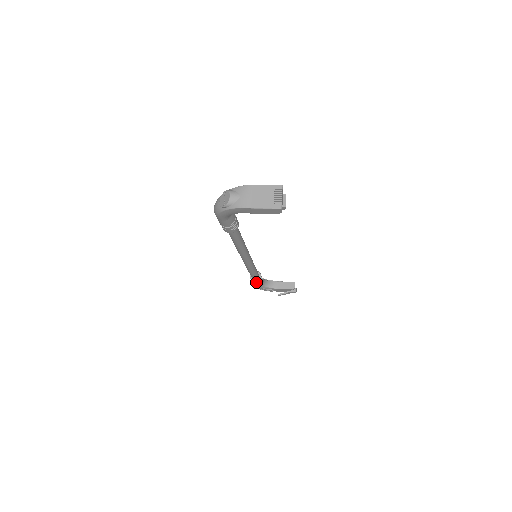
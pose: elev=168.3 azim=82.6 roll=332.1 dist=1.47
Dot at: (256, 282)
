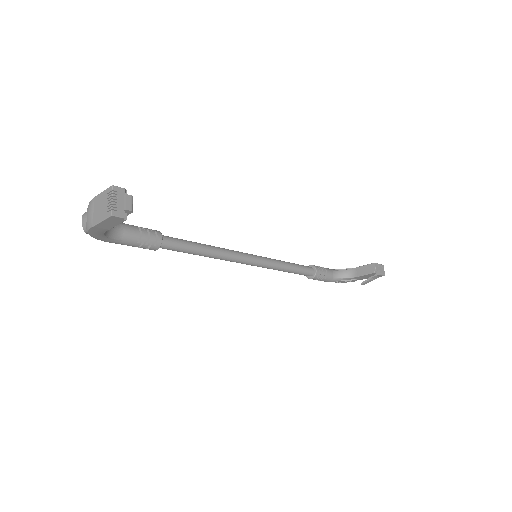
Dot at: (314, 278)
